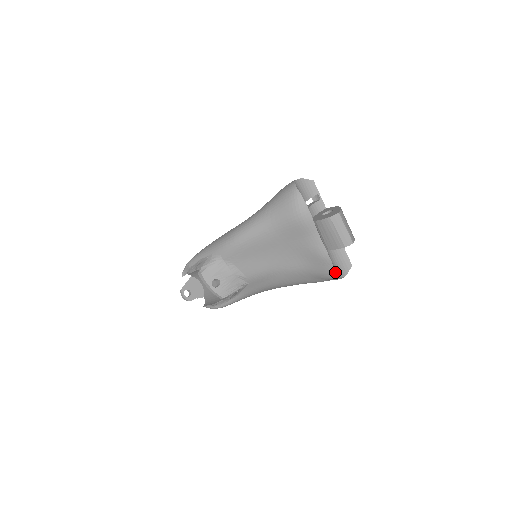
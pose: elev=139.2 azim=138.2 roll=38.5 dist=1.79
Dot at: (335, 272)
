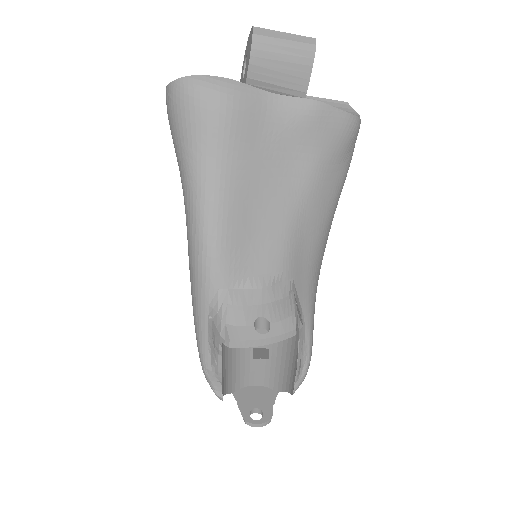
Dot at: (346, 115)
